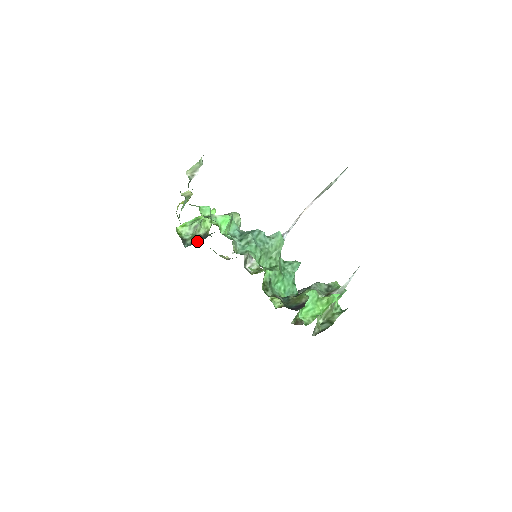
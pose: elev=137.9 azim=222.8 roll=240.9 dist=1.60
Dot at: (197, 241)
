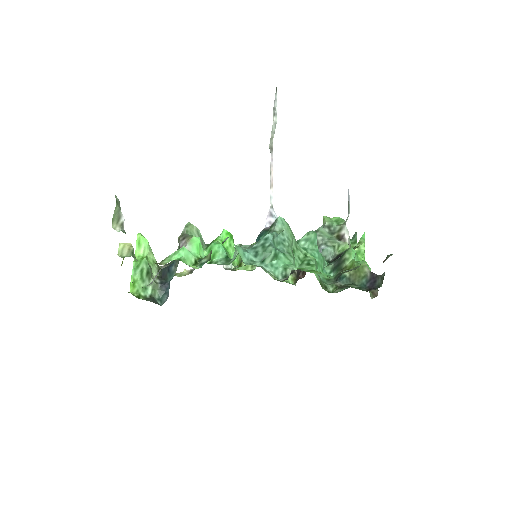
Dot at: (165, 287)
